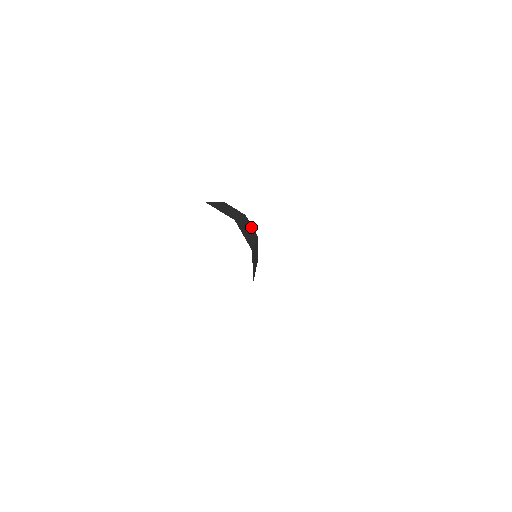
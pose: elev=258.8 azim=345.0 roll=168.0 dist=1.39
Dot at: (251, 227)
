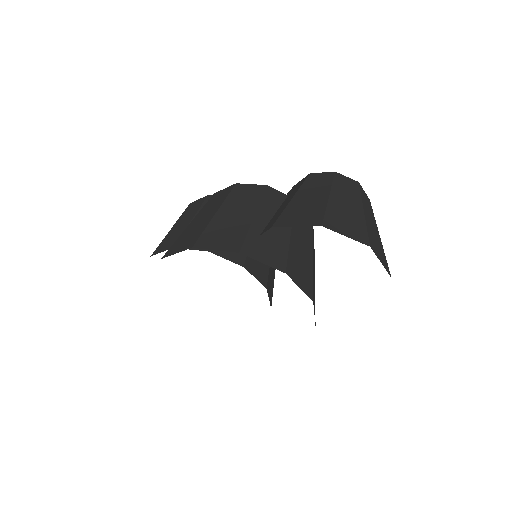
Dot at: occluded
